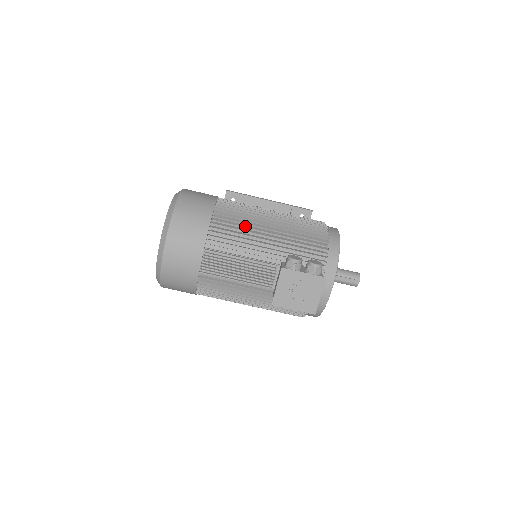
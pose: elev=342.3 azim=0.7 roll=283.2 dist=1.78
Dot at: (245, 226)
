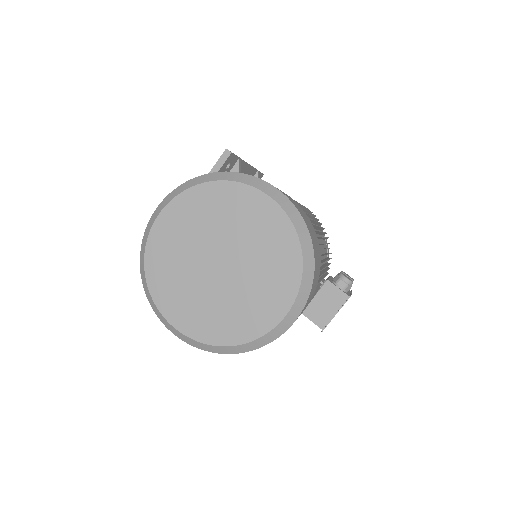
Dot at: (319, 244)
